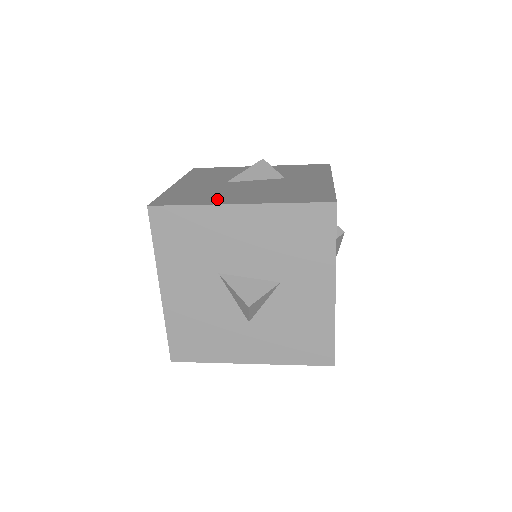
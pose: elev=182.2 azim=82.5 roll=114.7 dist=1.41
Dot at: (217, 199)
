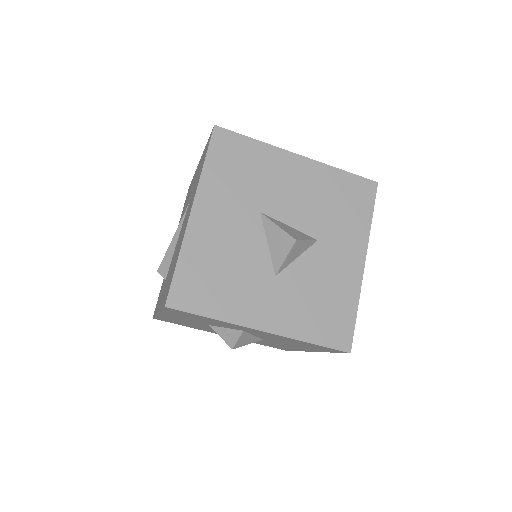
Dot at: occluded
